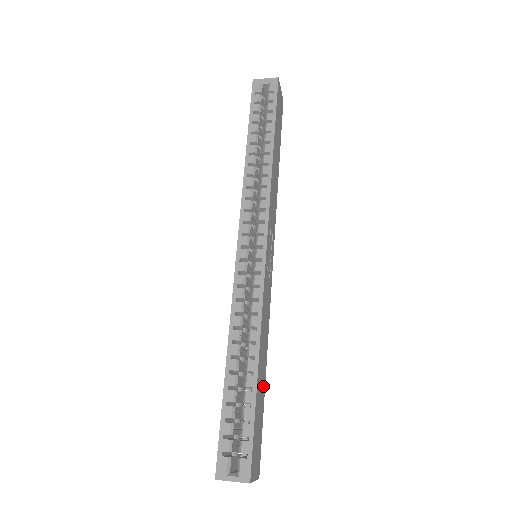
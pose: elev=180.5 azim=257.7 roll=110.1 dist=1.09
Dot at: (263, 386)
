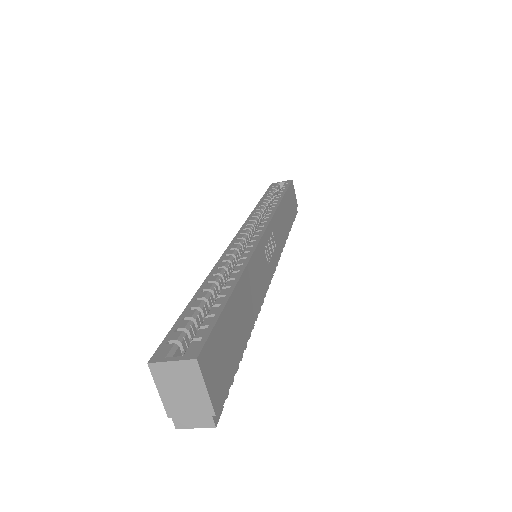
Dot at: (243, 328)
